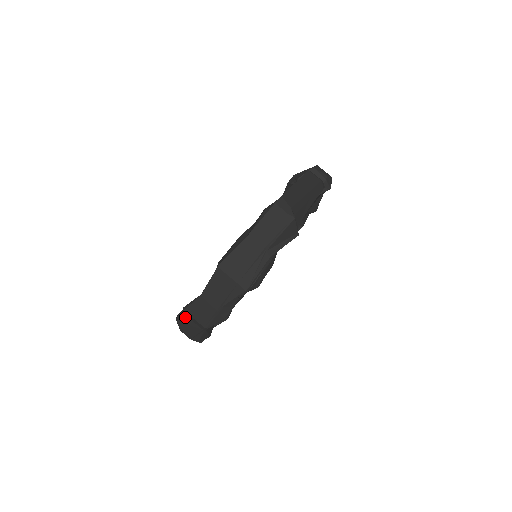
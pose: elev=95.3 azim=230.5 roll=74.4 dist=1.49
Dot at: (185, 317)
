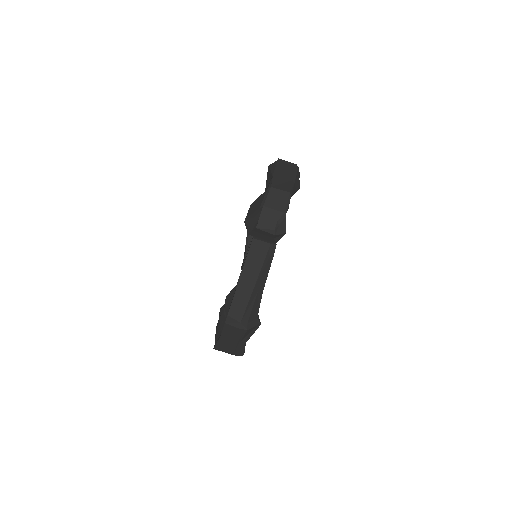
Dot at: occluded
